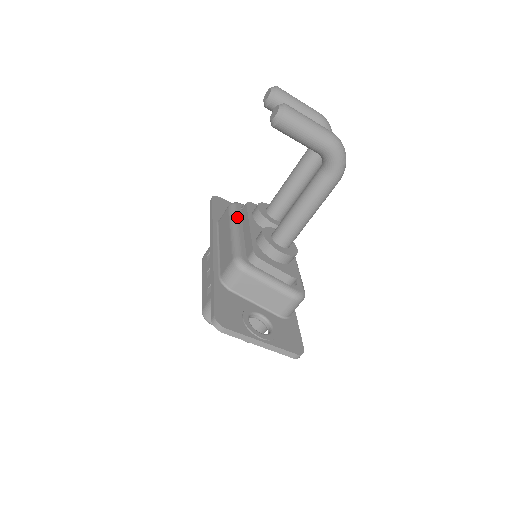
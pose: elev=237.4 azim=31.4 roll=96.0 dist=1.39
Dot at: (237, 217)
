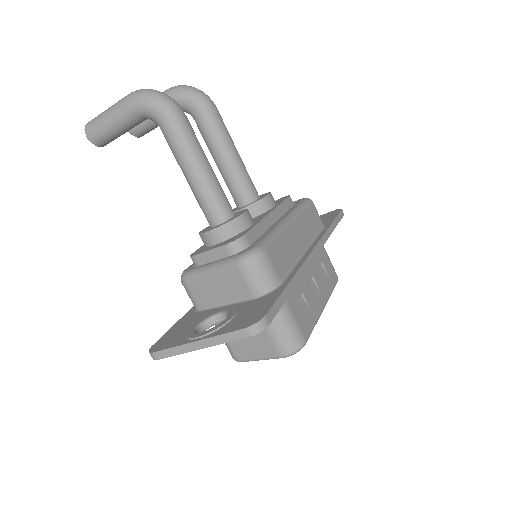
Dot at: occluded
